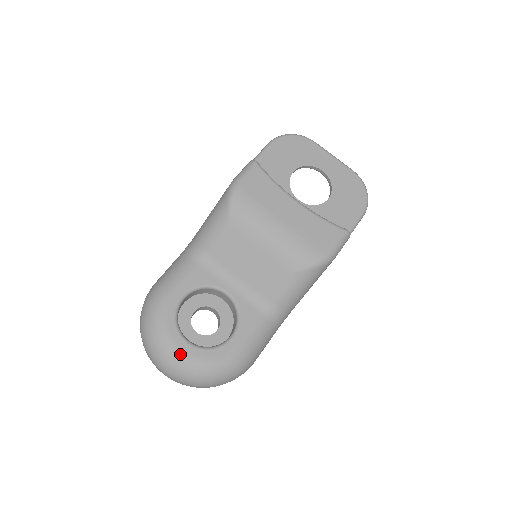
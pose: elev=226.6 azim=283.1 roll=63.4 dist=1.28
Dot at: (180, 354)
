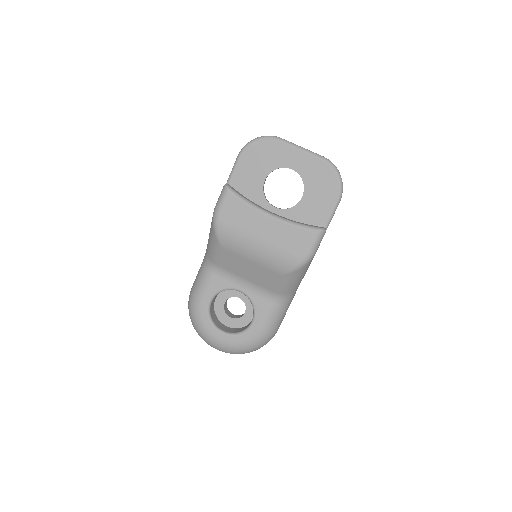
Dot at: (219, 342)
